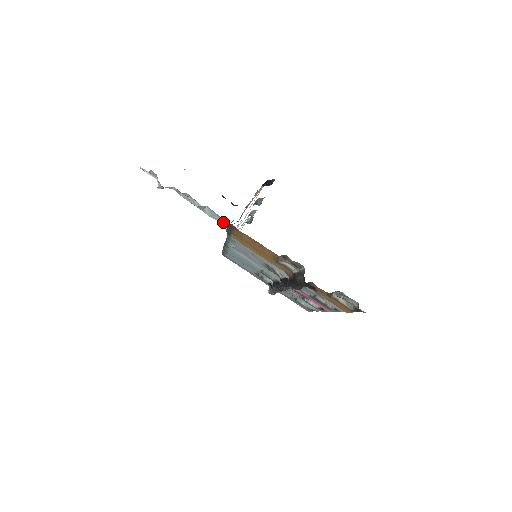
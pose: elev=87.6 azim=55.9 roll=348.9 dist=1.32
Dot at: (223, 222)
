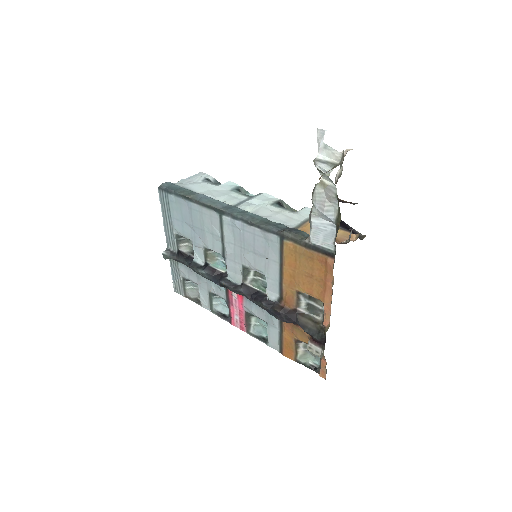
Dot at: (320, 241)
